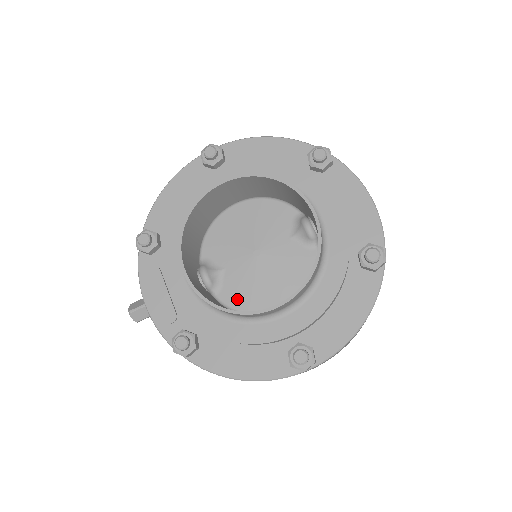
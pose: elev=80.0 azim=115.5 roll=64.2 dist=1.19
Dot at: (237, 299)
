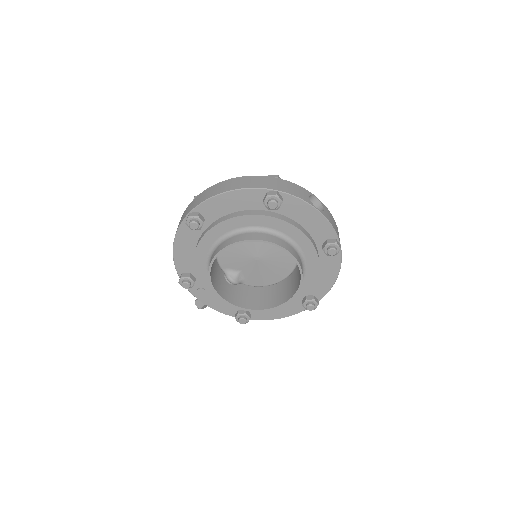
Dot at: (258, 282)
